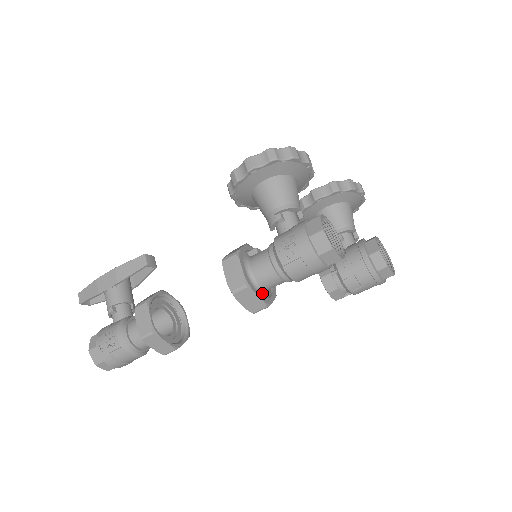
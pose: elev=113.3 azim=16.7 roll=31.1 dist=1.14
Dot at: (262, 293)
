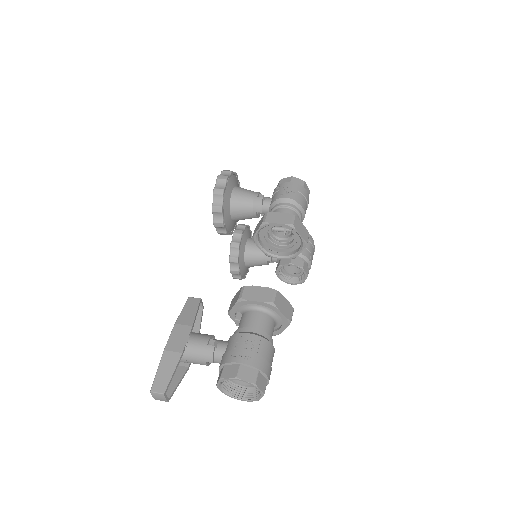
Dot at: occluded
